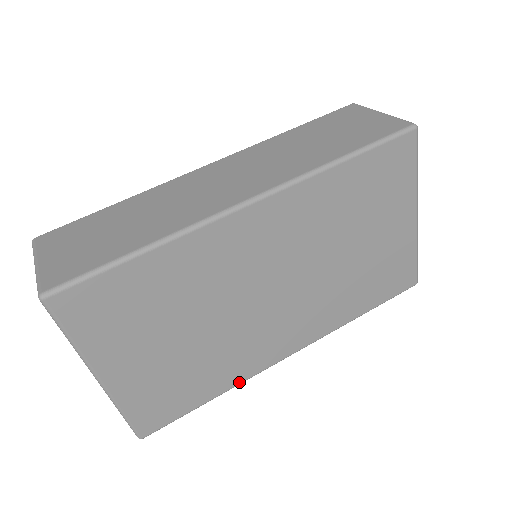
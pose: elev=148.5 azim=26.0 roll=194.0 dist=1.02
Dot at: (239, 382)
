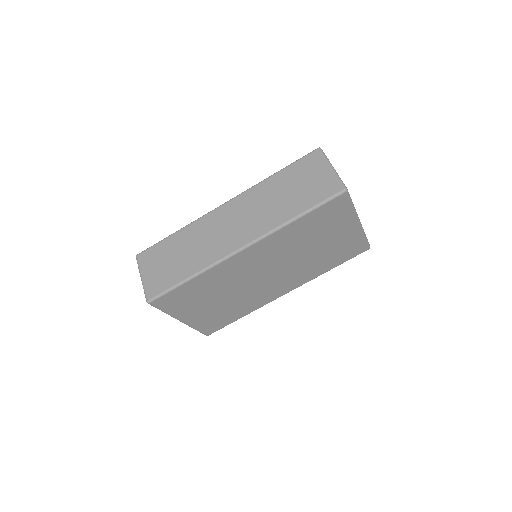
Dot at: (256, 309)
